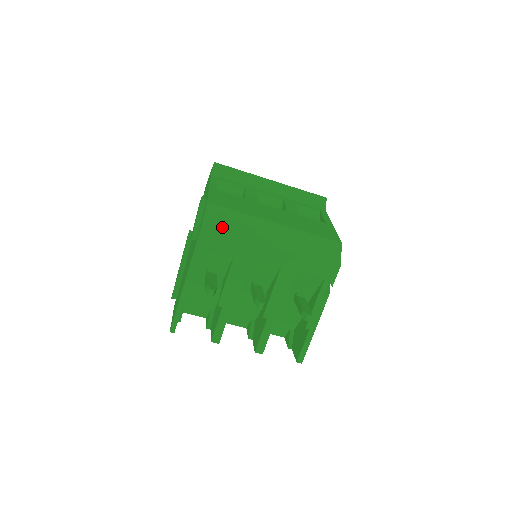
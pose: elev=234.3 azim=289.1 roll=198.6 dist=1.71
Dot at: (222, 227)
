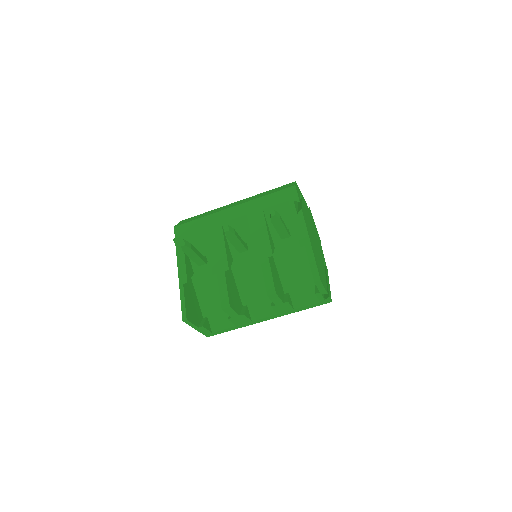
Dot at: (190, 220)
